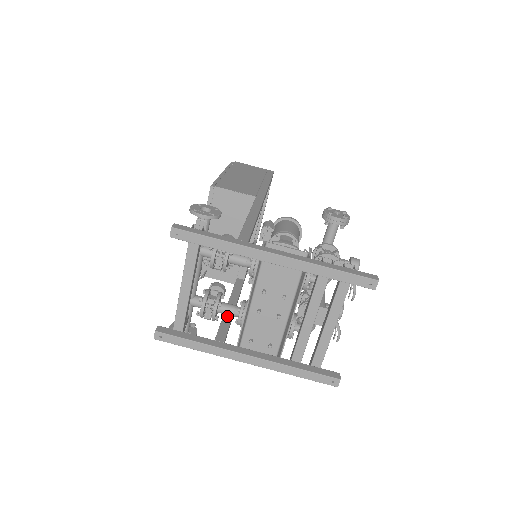
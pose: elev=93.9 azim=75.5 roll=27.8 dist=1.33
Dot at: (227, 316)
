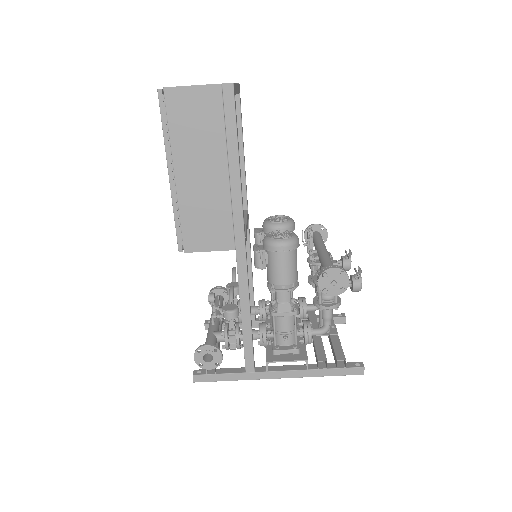
Dot at: (249, 289)
